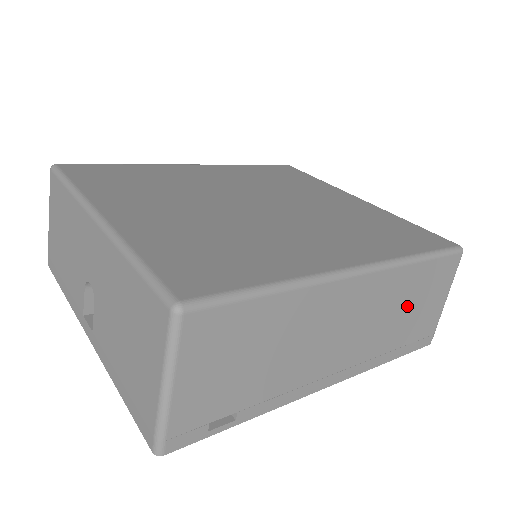
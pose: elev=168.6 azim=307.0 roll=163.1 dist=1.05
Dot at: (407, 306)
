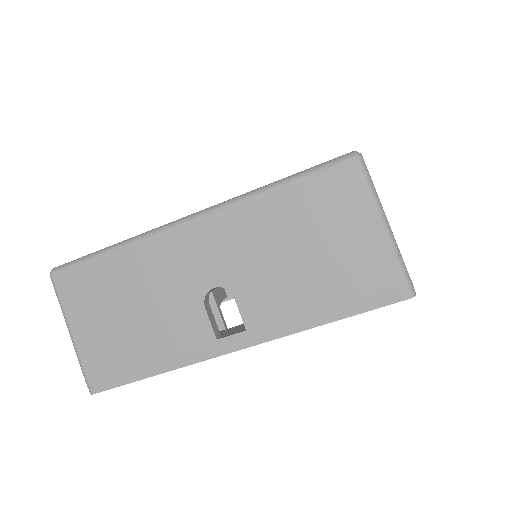
Dot at: occluded
